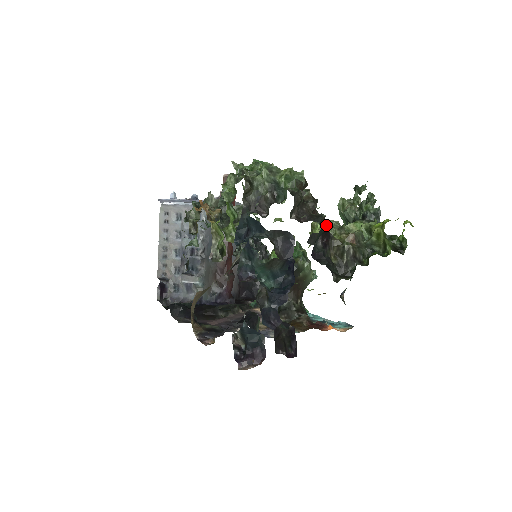
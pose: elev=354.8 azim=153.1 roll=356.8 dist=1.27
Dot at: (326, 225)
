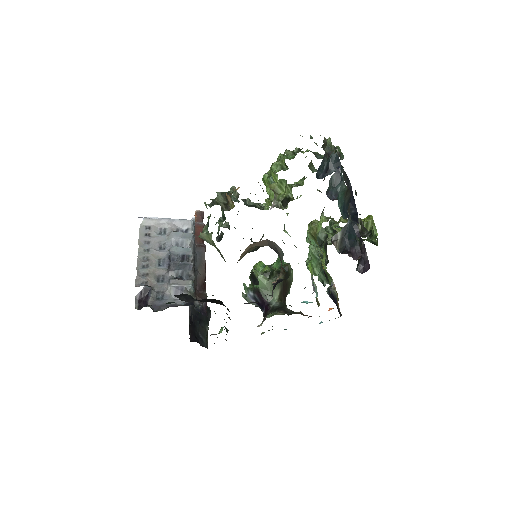
Dot at: occluded
